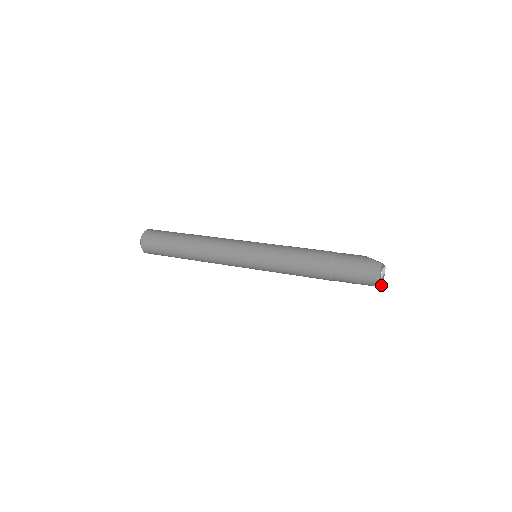
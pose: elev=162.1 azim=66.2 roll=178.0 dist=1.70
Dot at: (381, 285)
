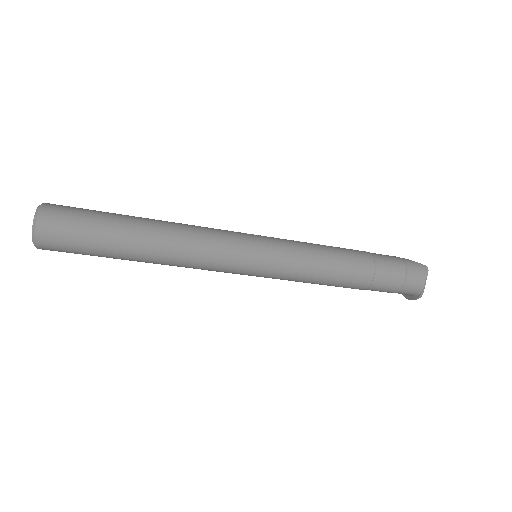
Dot at: occluded
